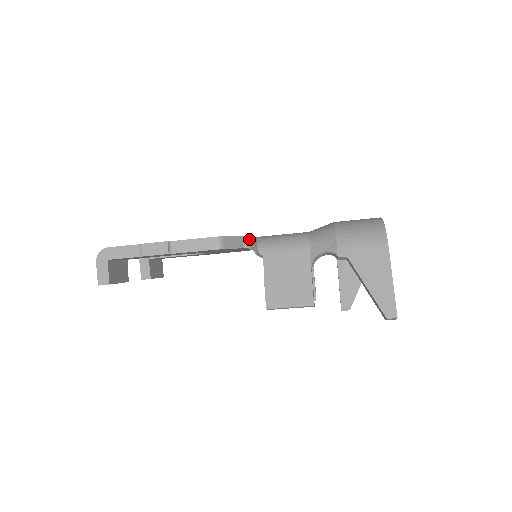
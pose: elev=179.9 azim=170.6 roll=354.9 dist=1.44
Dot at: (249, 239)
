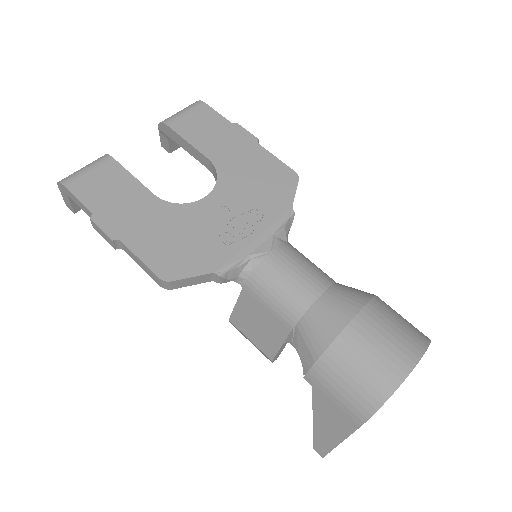
Dot at: (221, 277)
